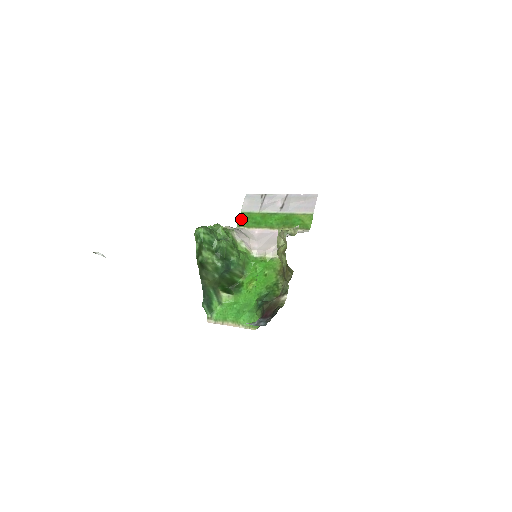
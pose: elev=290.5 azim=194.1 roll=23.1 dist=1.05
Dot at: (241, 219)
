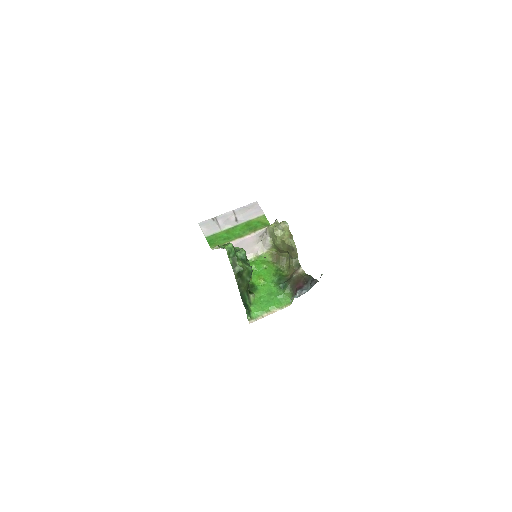
Dot at: (210, 242)
